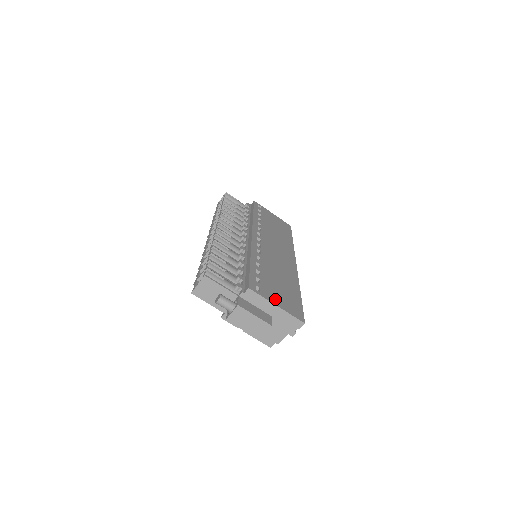
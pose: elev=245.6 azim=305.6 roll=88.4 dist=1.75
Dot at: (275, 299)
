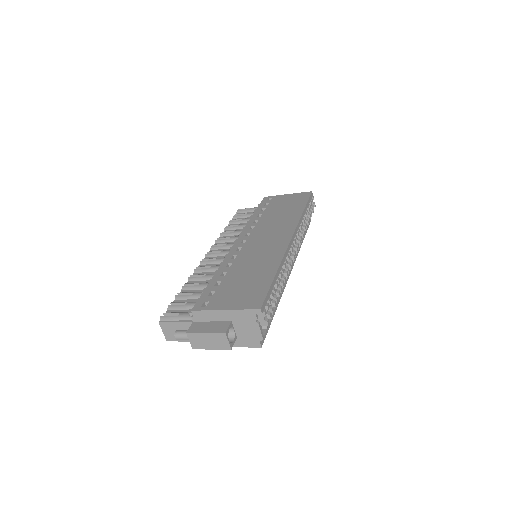
Dot at: (226, 303)
